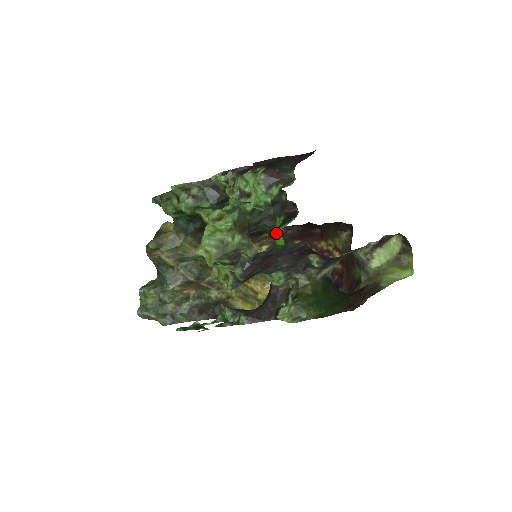
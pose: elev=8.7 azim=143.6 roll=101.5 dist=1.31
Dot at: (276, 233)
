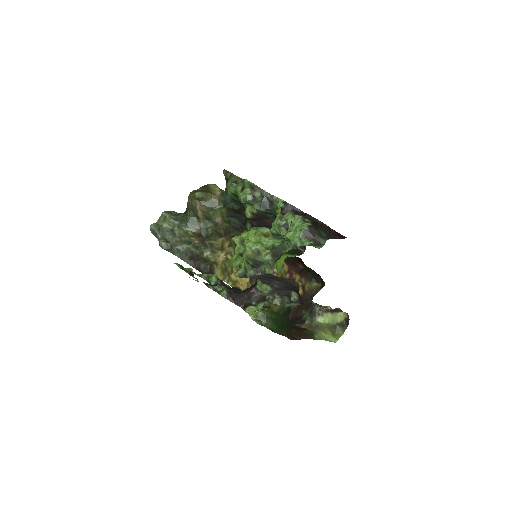
Dot at: occluded
